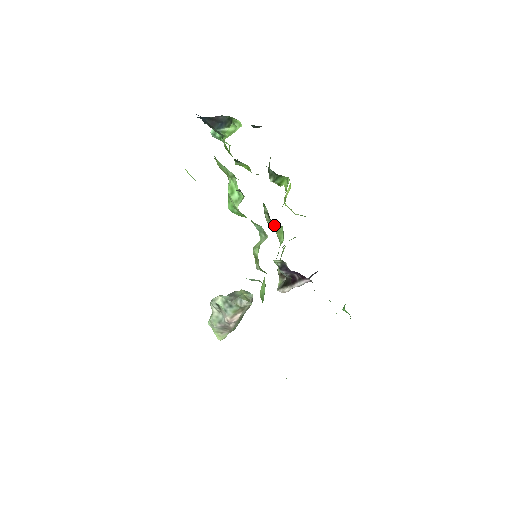
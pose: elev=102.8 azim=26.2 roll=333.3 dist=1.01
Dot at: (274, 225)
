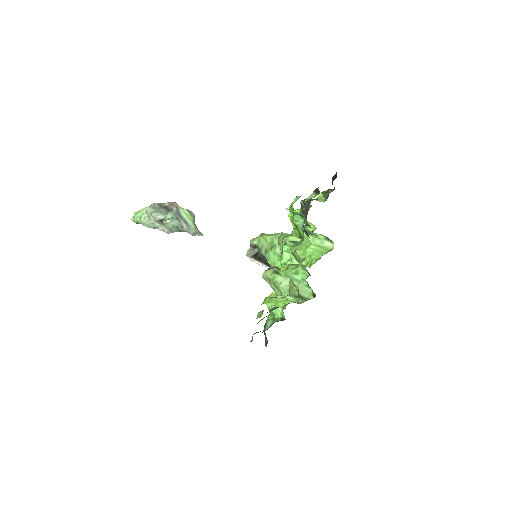
Dot at: occluded
